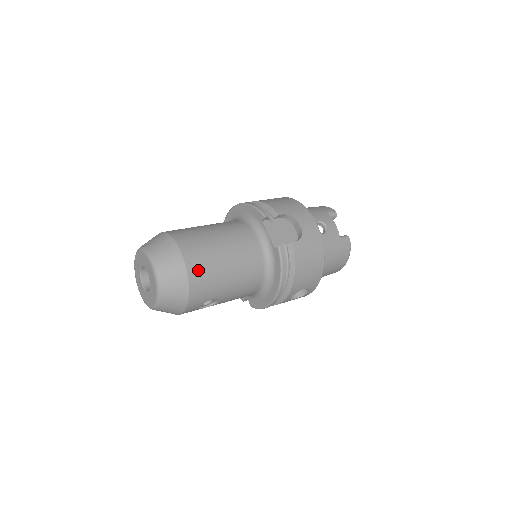
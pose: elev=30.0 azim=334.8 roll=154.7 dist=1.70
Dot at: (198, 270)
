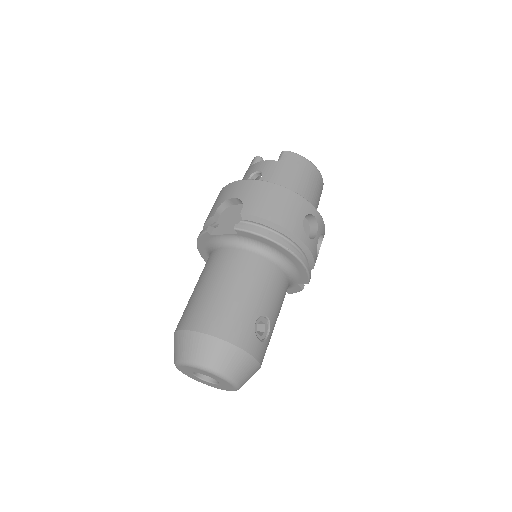
Dot at: (211, 322)
